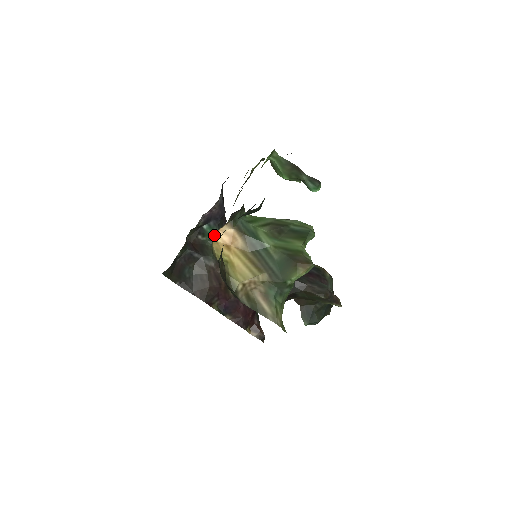
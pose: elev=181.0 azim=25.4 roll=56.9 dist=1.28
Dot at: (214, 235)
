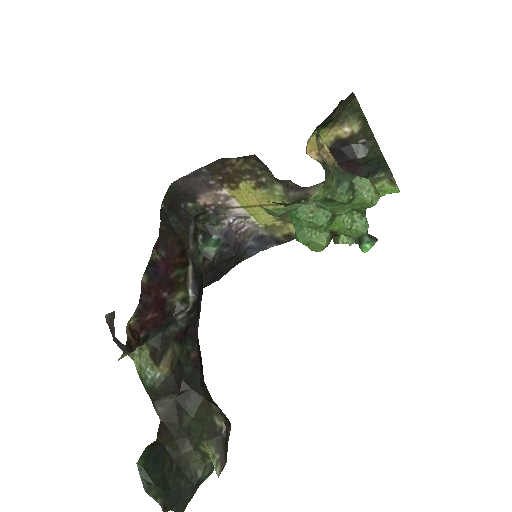
Dot at: (306, 150)
